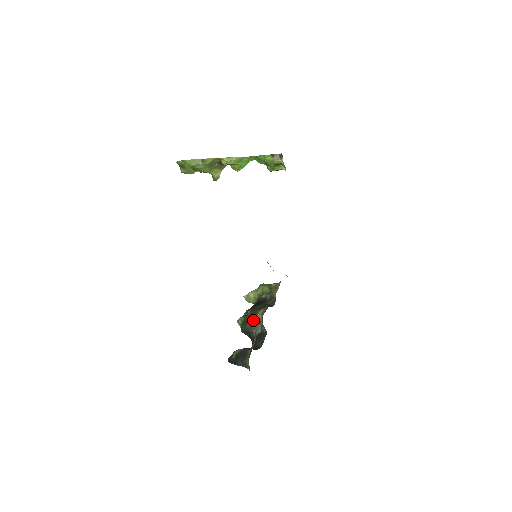
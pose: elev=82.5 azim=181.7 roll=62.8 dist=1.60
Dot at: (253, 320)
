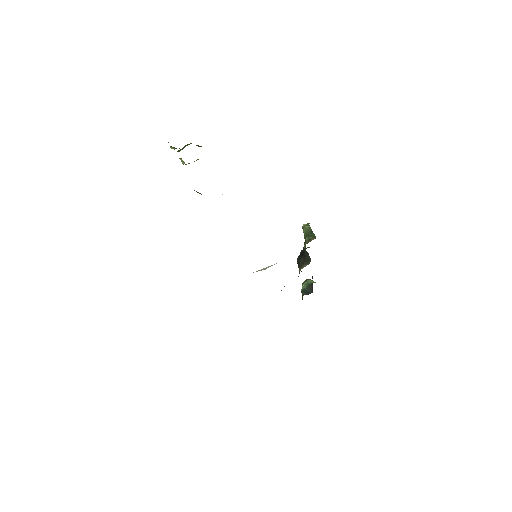
Dot at: occluded
